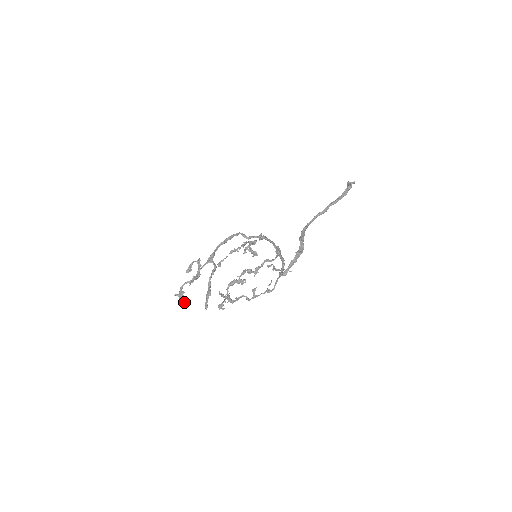
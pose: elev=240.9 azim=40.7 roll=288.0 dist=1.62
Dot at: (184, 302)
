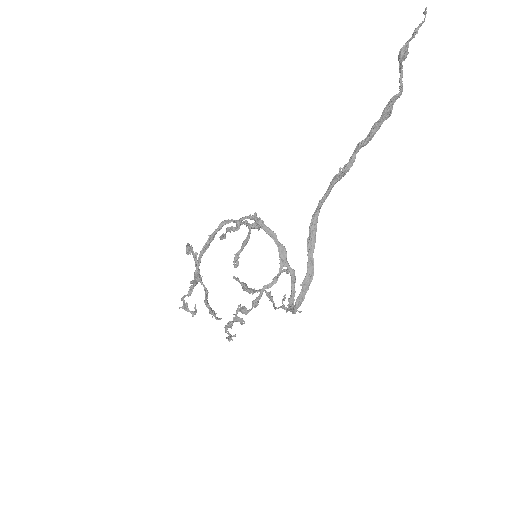
Dot at: (192, 316)
